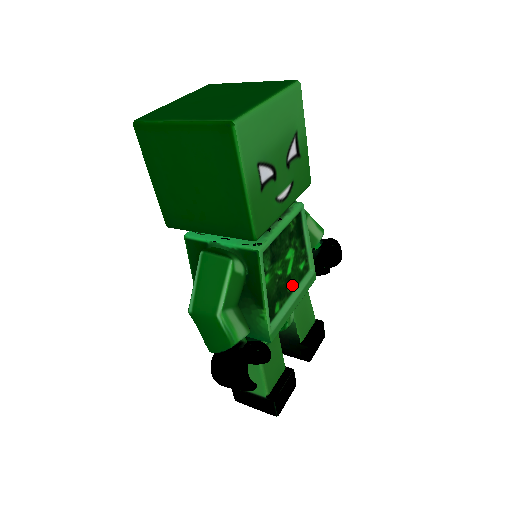
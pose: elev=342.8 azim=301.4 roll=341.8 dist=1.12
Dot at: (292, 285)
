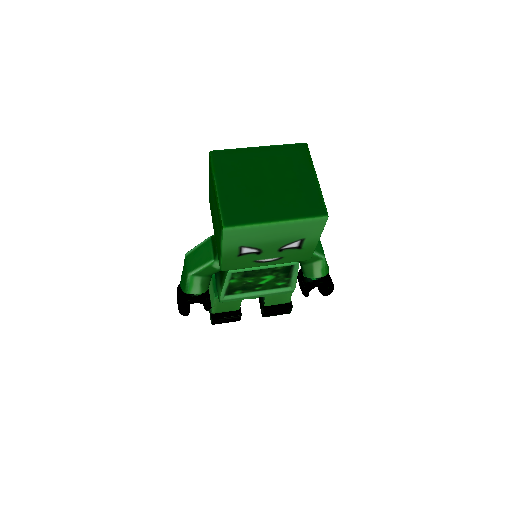
Dot at: (262, 288)
